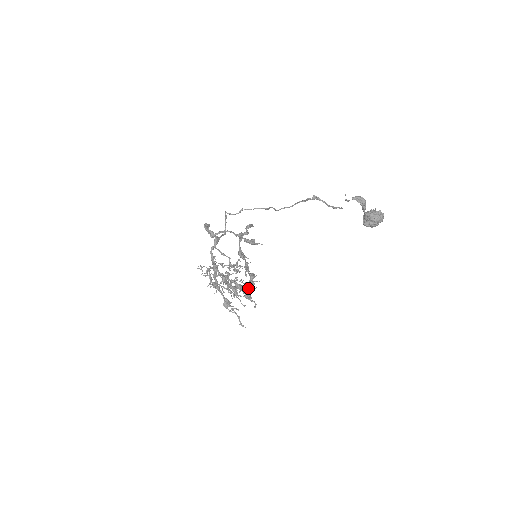
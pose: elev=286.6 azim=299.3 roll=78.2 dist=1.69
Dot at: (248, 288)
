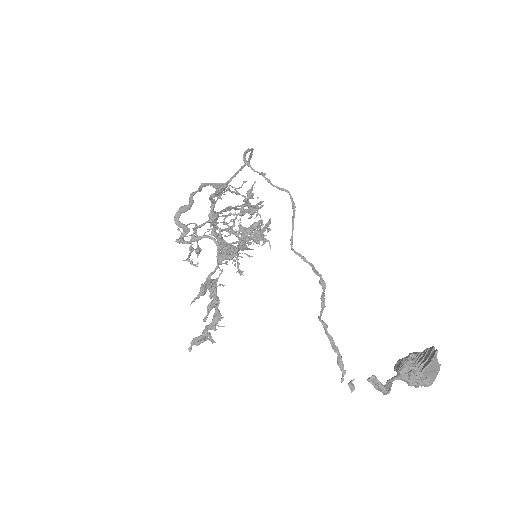
Dot at: (201, 338)
